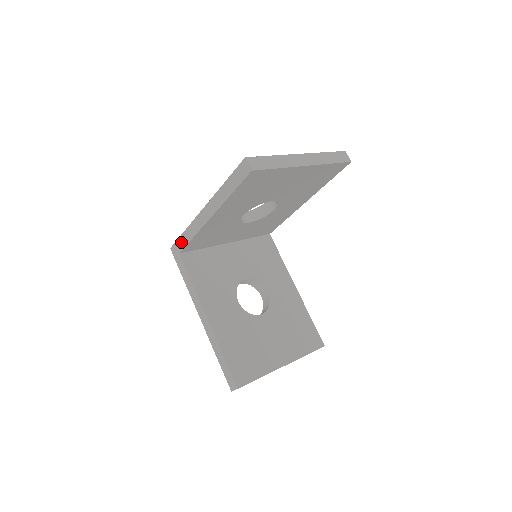
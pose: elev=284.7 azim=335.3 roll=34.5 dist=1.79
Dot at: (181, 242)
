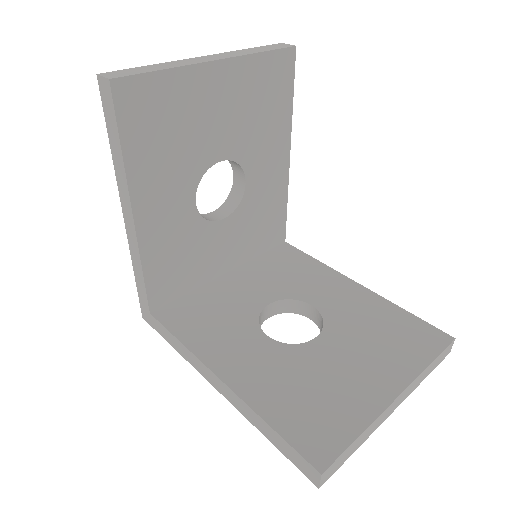
Dot at: (141, 294)
